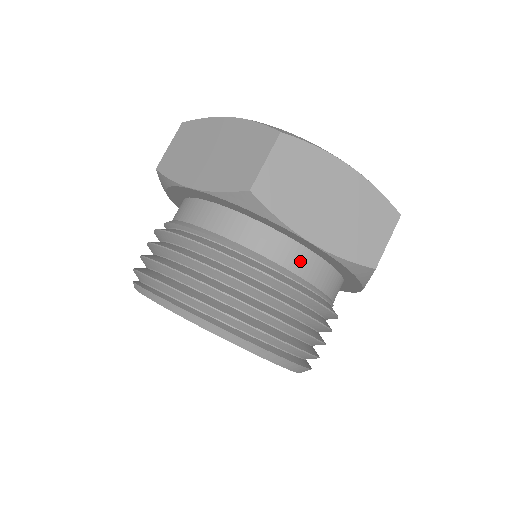
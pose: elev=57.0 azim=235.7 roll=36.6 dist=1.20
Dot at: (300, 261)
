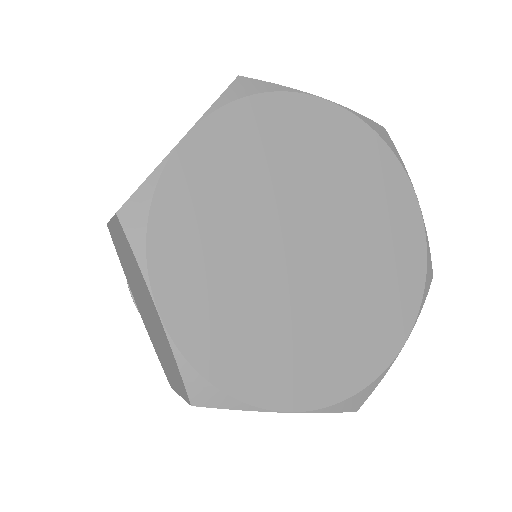
Dot at: occluded
